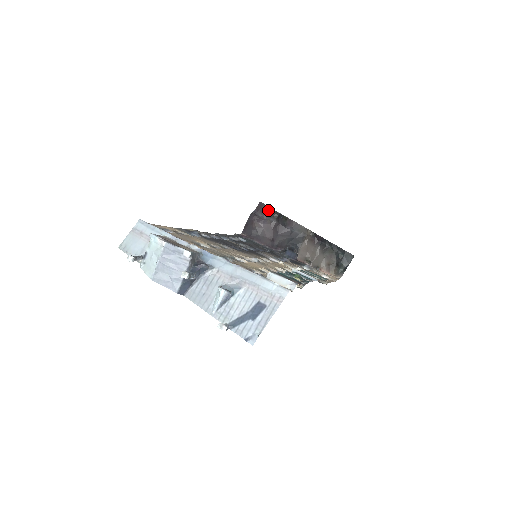
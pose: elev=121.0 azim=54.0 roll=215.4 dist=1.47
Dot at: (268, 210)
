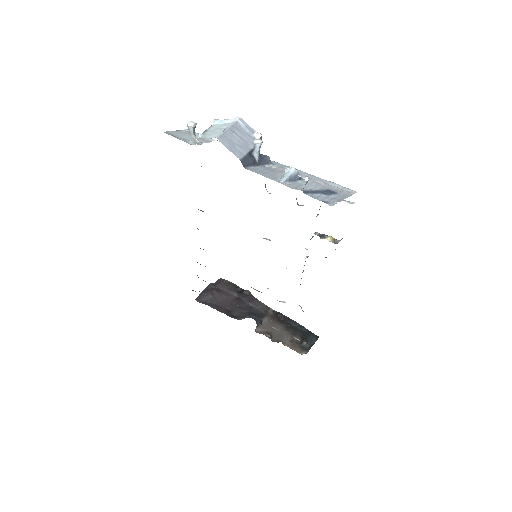
Dot at: (229, 284)
